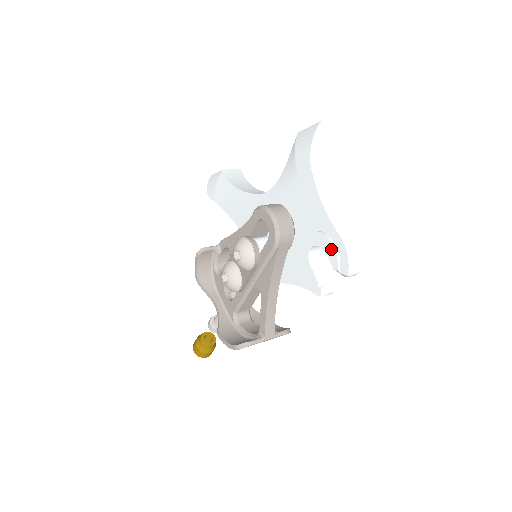
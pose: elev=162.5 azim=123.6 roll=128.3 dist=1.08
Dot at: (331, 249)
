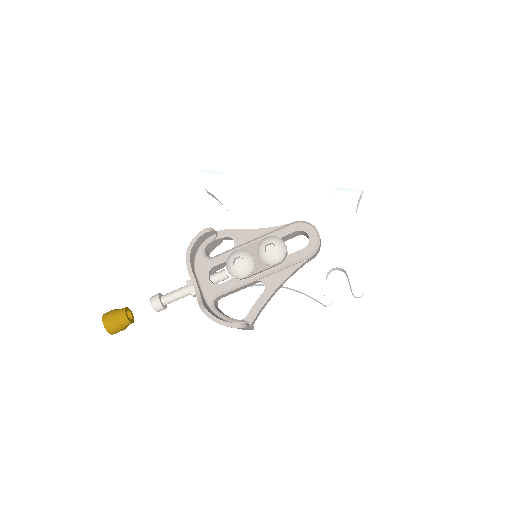
Dot at: (355, 274)
